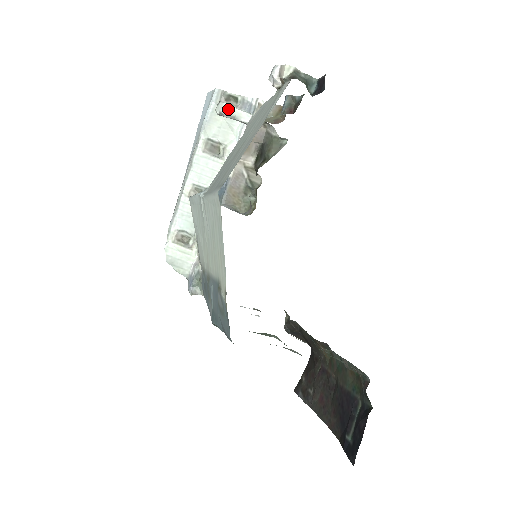
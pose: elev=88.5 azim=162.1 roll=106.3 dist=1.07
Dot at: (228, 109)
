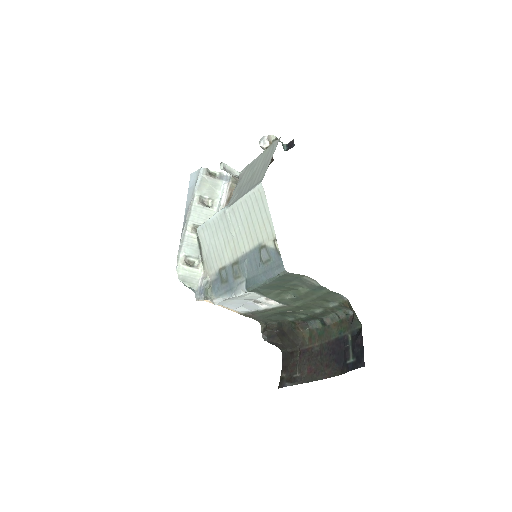
Dot at: (227, 167)
